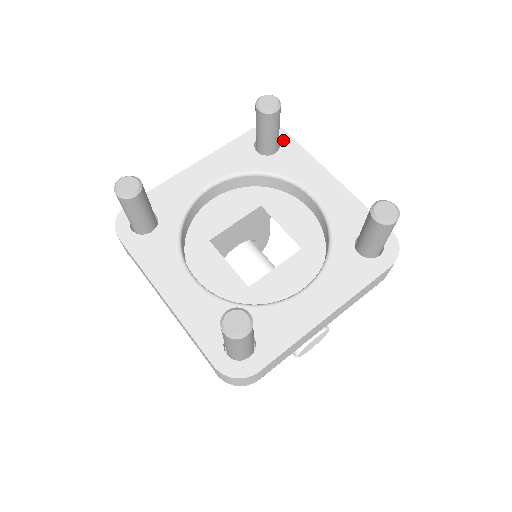
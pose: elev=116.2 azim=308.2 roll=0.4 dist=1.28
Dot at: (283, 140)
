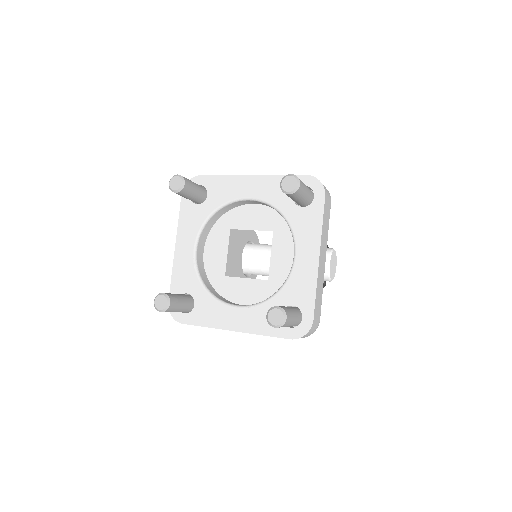
Dot at: (203, 182)
